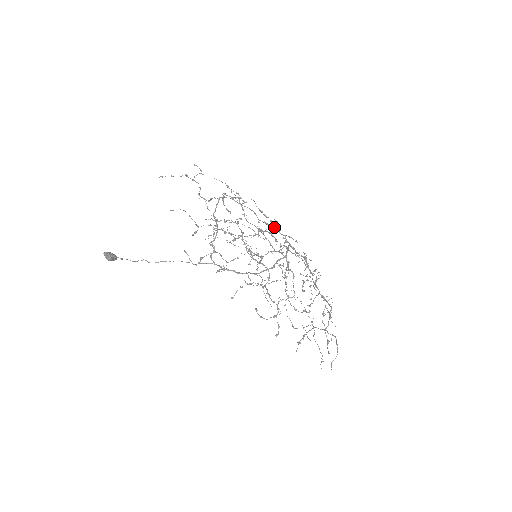
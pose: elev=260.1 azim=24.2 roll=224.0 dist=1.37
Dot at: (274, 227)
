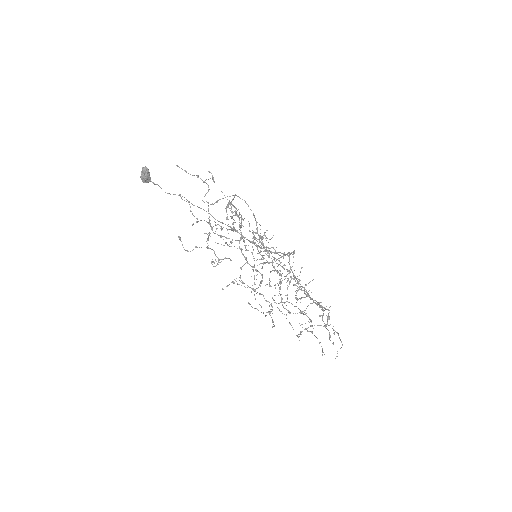
Dot at: occluded
